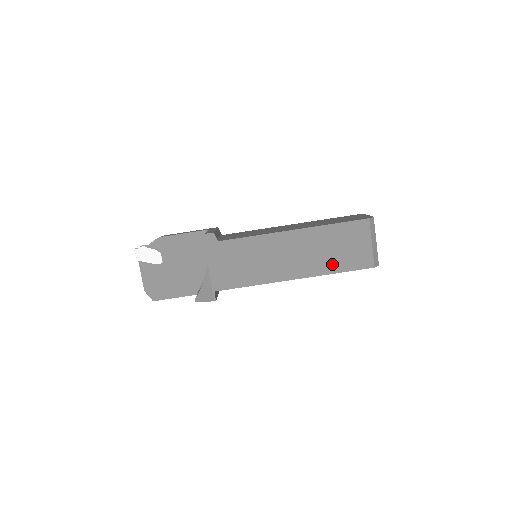
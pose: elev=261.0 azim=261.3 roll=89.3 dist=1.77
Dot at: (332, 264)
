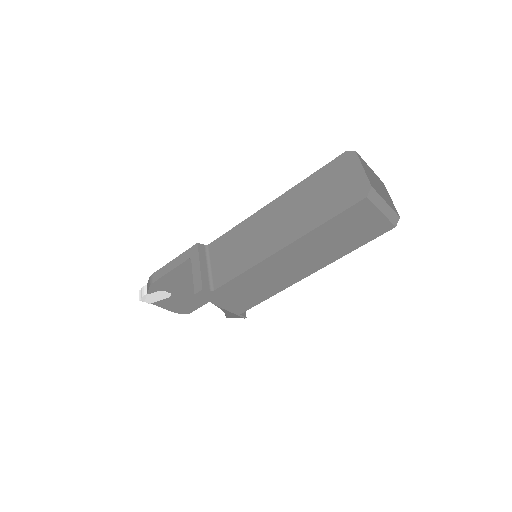
Dot at: (344, 248)
